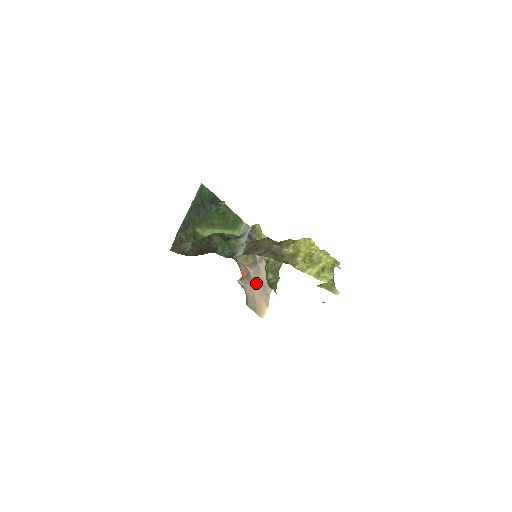
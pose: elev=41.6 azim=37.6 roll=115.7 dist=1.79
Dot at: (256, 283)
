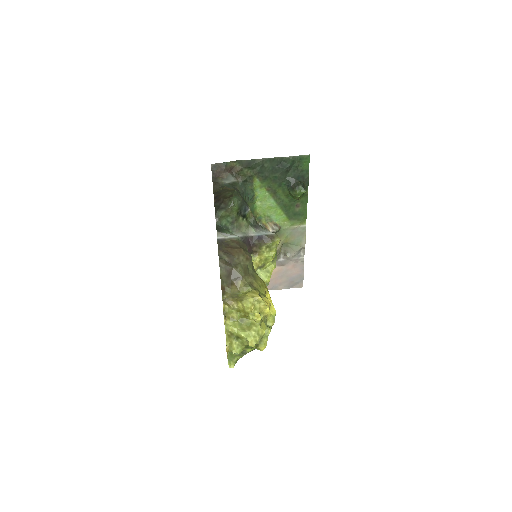
Dot at: occluded
